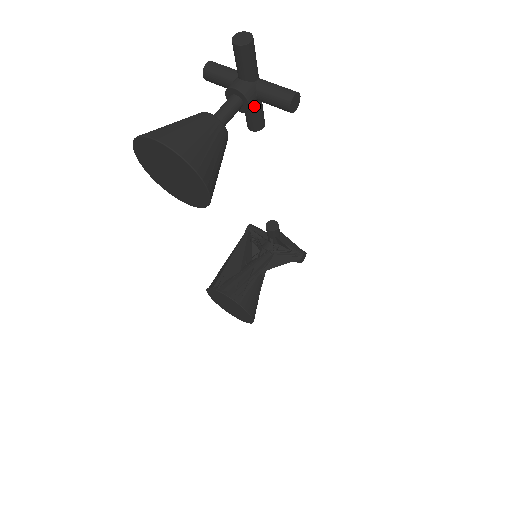
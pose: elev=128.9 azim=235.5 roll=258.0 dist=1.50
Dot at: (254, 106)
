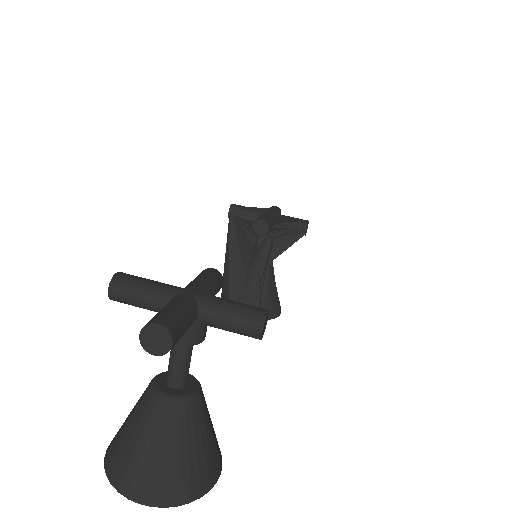
Dot at: occluded
